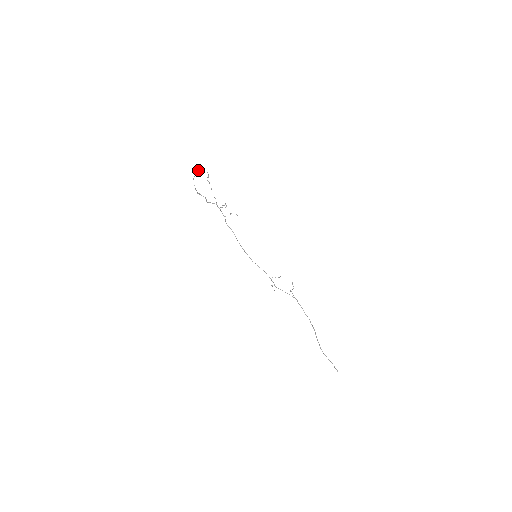
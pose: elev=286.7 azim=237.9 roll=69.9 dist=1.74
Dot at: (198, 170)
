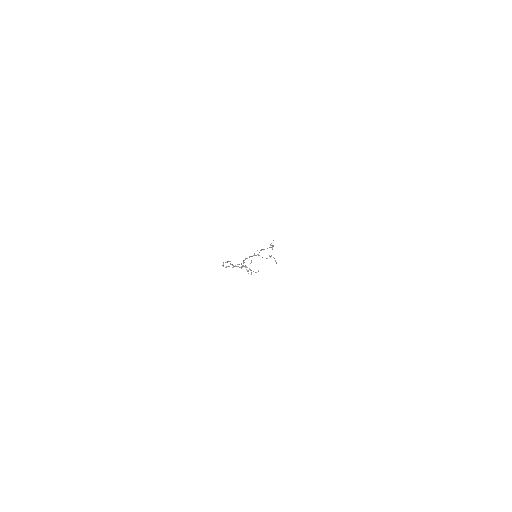
Dot at: occluded
